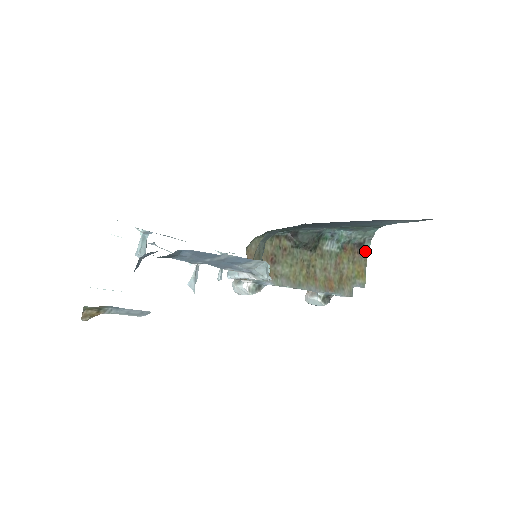
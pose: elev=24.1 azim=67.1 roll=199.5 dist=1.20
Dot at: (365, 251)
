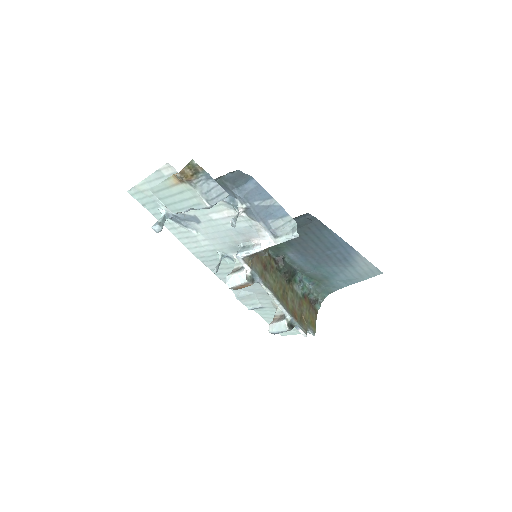
Dot at: (316, 310)
